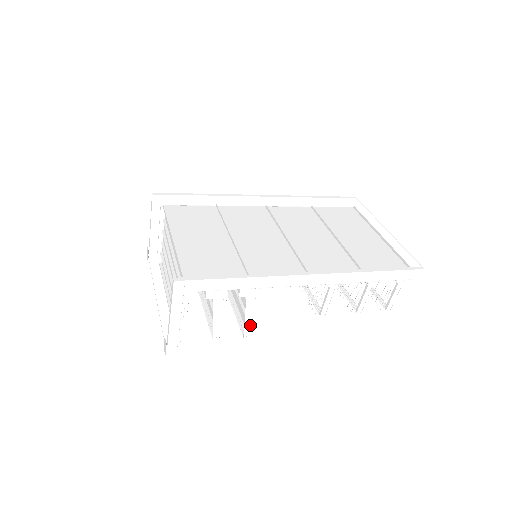
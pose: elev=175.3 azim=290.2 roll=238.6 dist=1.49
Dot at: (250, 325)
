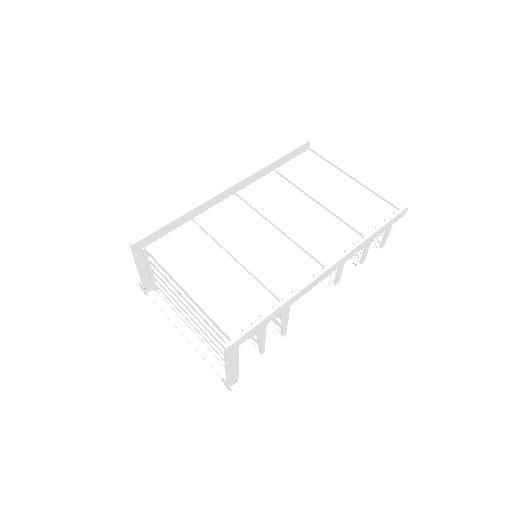
Dot at: (286, 327)
